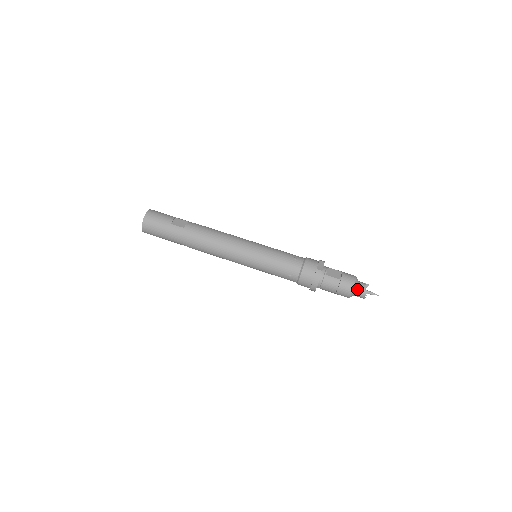
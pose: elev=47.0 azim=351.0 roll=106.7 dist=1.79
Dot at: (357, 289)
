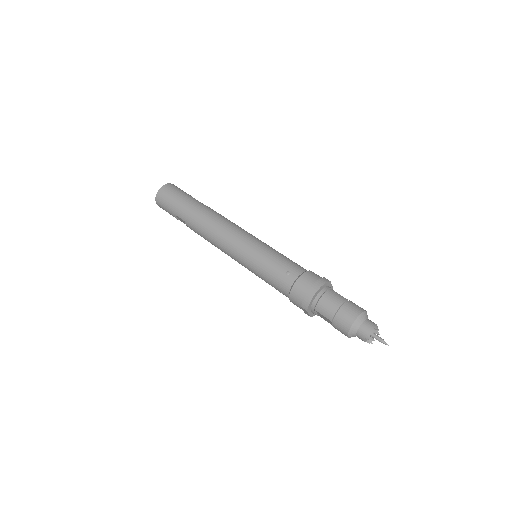
Dot at: (365, 320)
